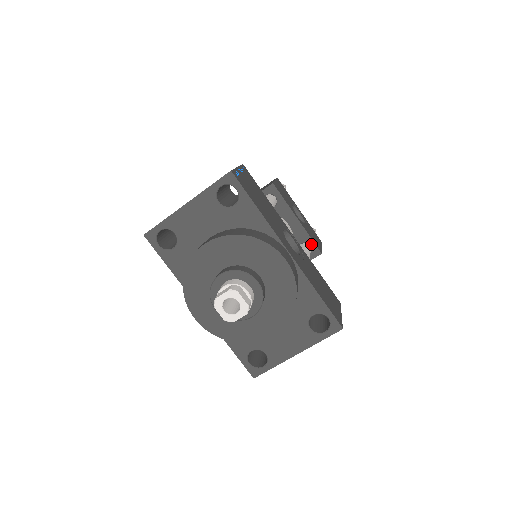
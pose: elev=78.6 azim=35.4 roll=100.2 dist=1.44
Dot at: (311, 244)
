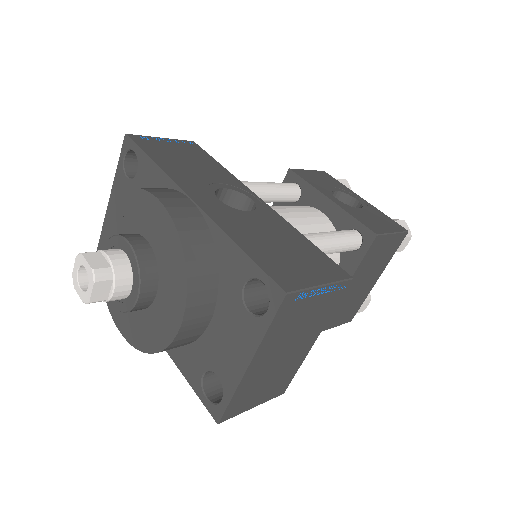
Dot at: (358, 227)
